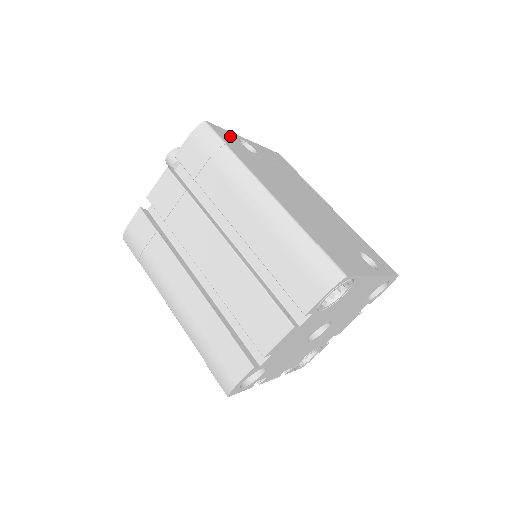
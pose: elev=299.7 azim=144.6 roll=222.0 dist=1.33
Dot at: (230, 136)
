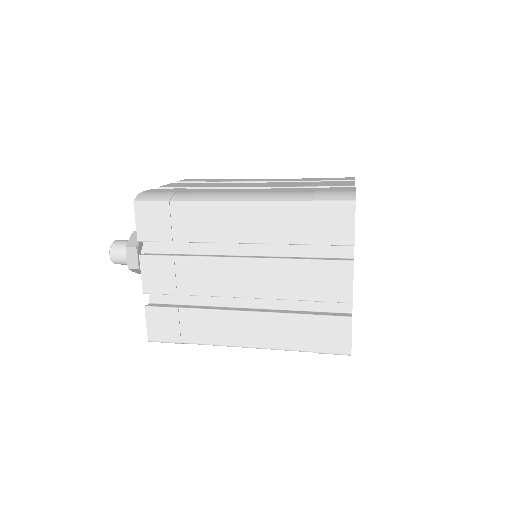
Dot at: occluded
